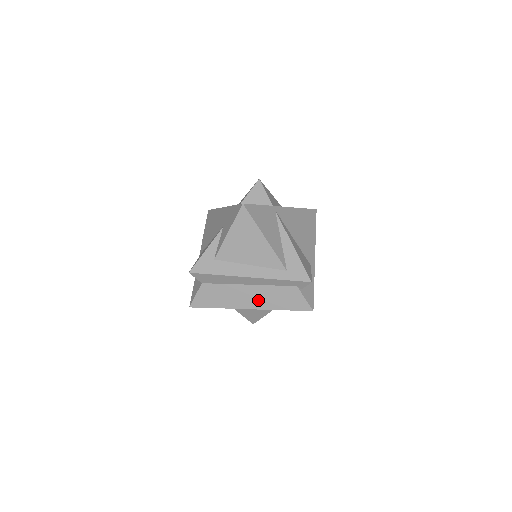
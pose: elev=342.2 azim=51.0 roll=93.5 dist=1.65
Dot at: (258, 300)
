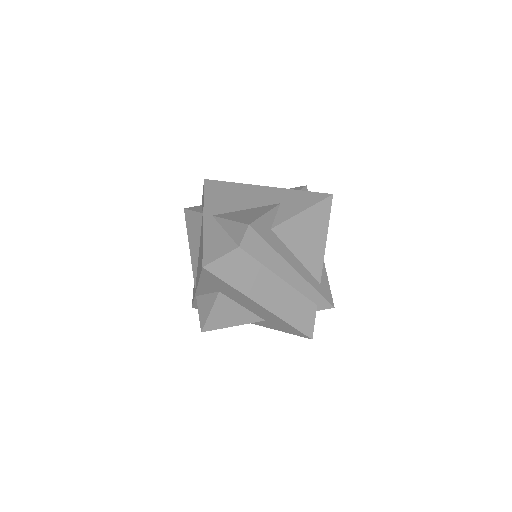
Dot at: (277, 300)
